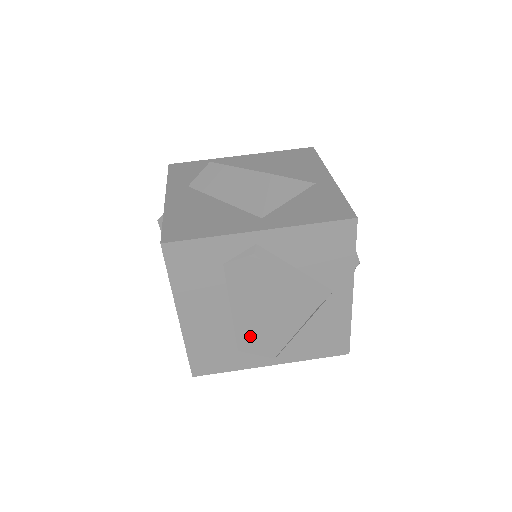
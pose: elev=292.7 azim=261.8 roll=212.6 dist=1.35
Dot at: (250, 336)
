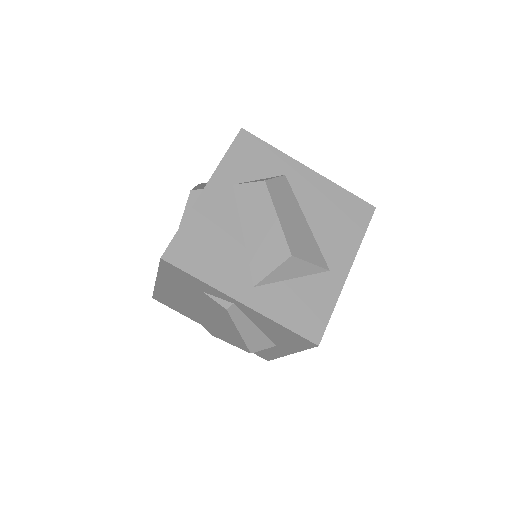
Dot at: (202, 318)
